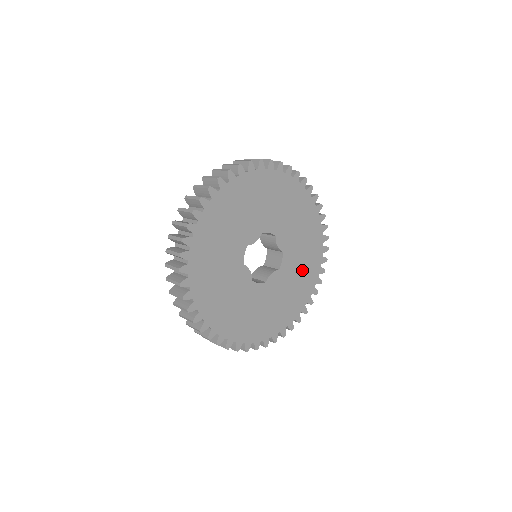
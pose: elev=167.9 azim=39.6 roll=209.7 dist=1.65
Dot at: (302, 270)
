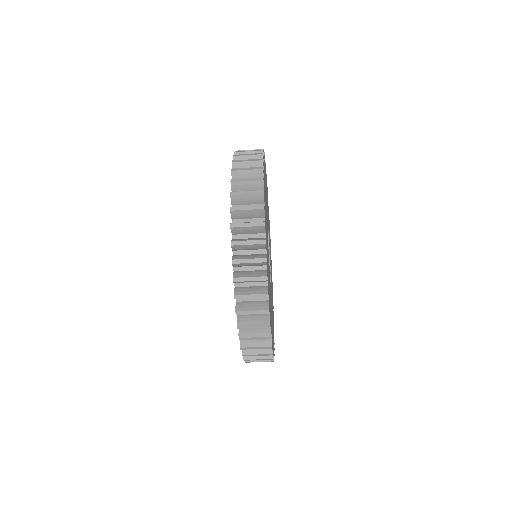
Dot at: occluded
